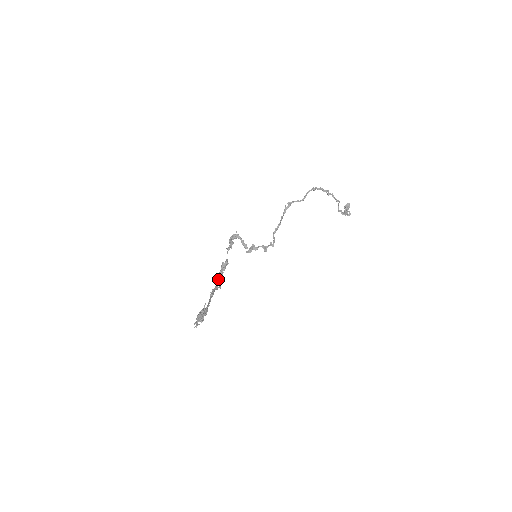
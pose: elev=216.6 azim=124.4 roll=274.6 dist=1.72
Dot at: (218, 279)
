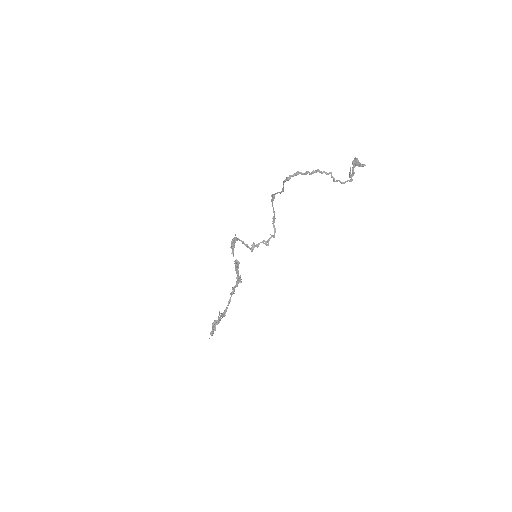
Dot at: (237, 275)
